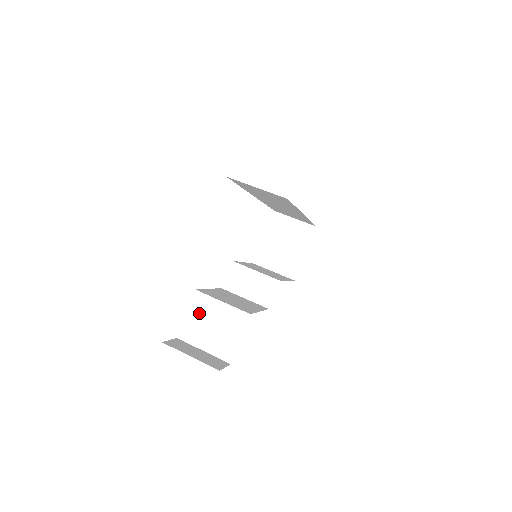
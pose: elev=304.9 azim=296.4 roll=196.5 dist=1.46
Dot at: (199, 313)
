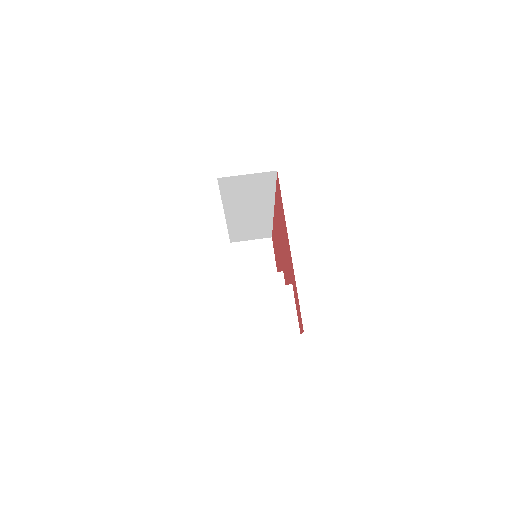
Dot at: (247, 310)
